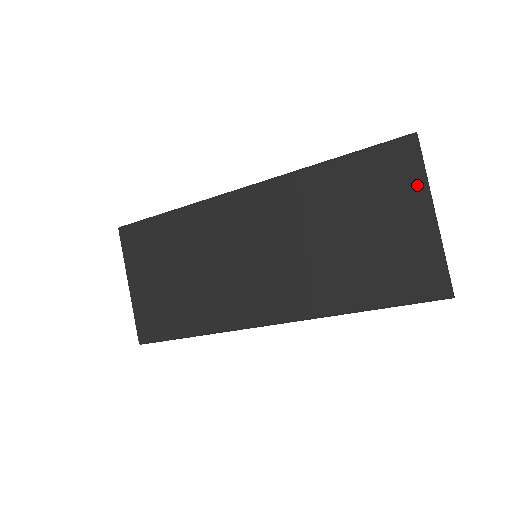
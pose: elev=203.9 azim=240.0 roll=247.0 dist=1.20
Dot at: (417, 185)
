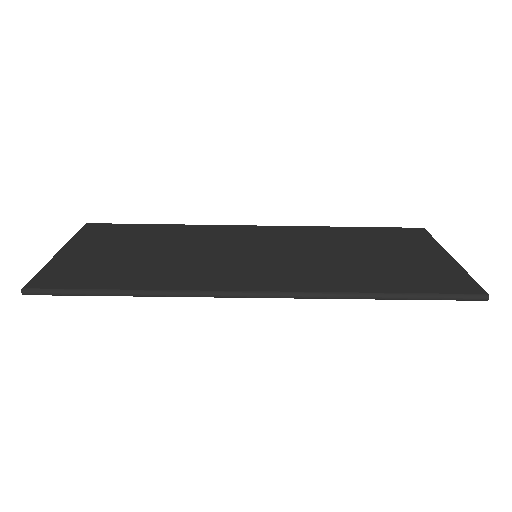
Dot at: (430, 243)
